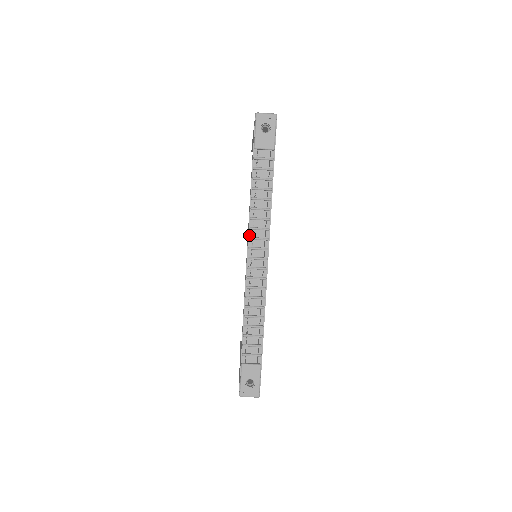
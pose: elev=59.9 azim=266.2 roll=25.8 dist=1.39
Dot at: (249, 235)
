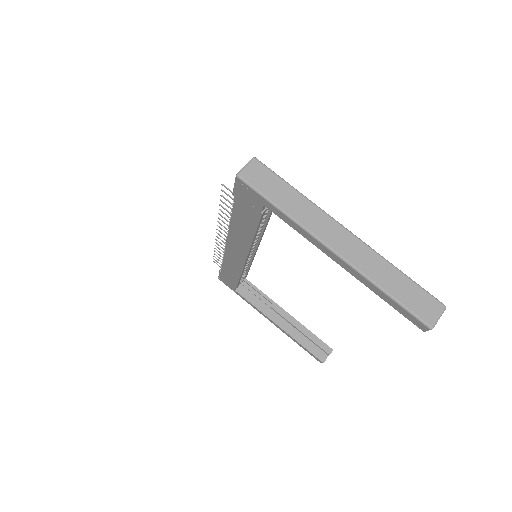
Dot at: (225, 250)
